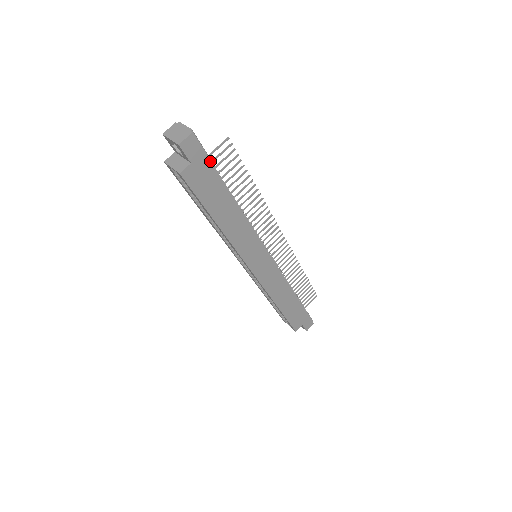
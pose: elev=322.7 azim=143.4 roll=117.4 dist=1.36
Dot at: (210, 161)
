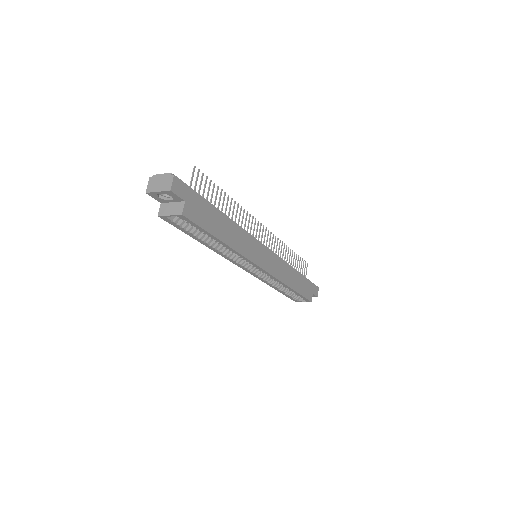
Dot at: (195, 192)
